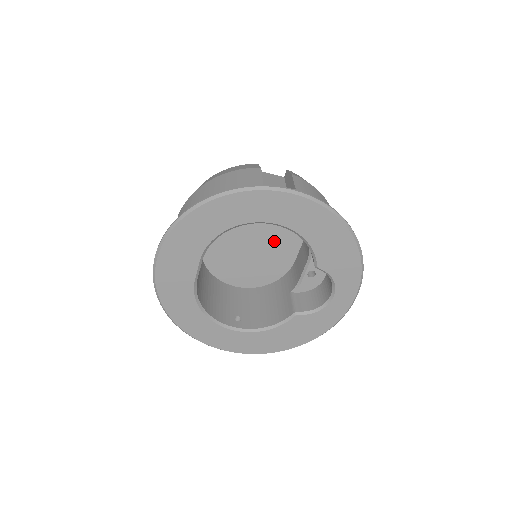
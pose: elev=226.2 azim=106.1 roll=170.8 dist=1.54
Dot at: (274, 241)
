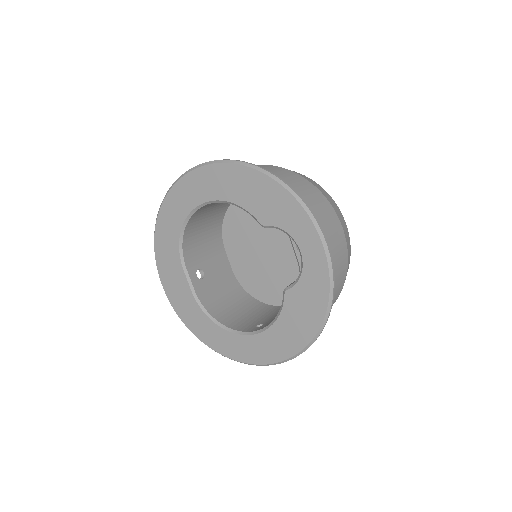
Dot at: (281, 239)
